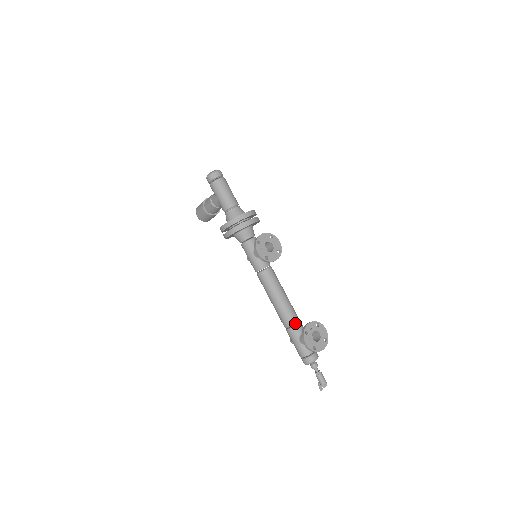
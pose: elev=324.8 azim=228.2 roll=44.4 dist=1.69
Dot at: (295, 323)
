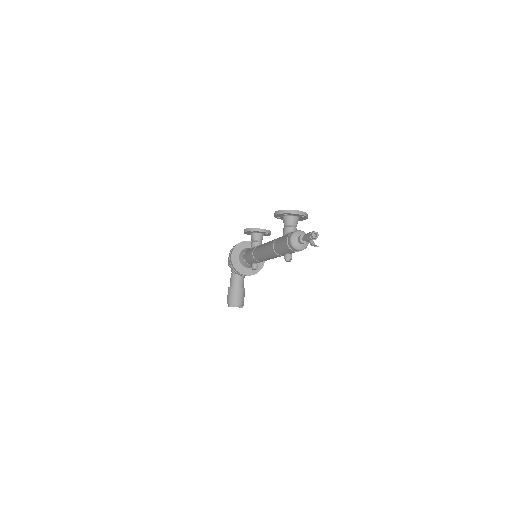
Dot at: occluded
